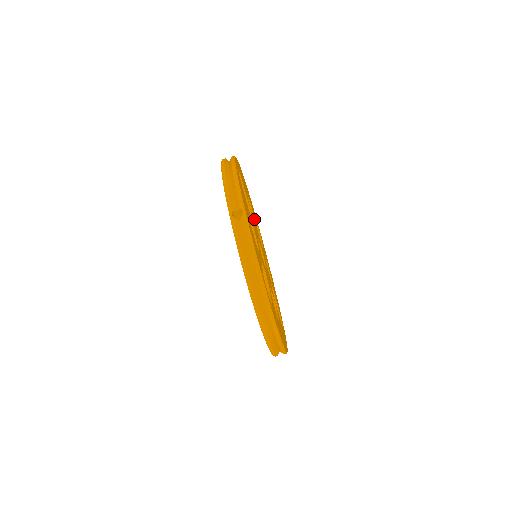
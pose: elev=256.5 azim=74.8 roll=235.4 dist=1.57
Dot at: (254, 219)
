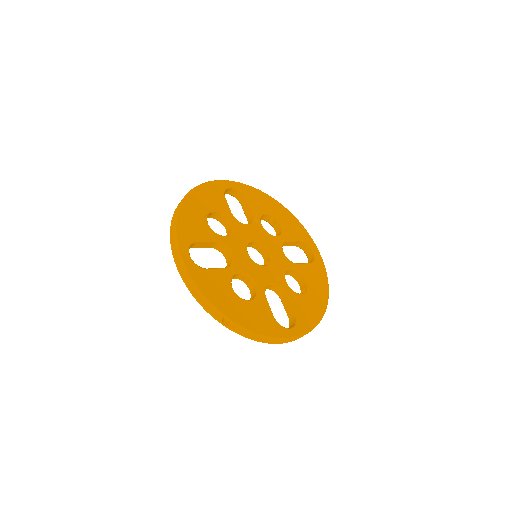
Dot at: (229, 219)
